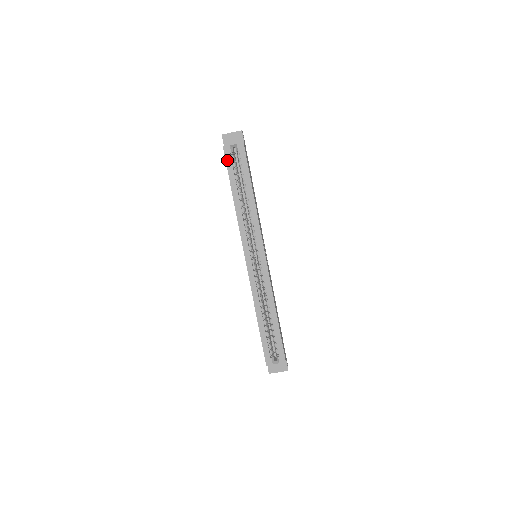
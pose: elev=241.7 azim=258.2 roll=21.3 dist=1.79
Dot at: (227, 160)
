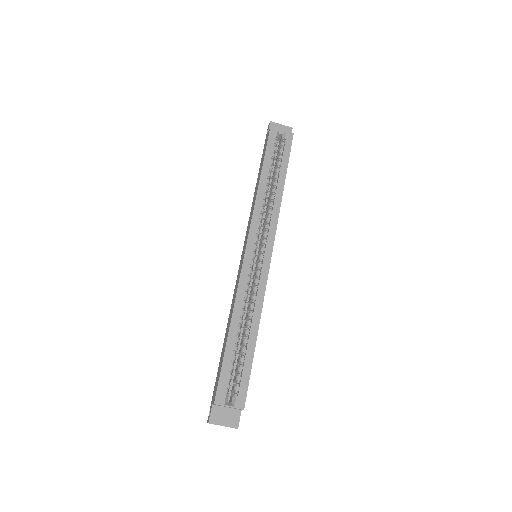
Dot at: (269, 140)
